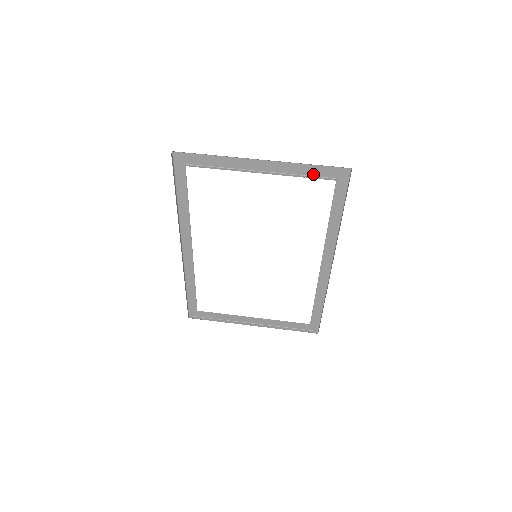
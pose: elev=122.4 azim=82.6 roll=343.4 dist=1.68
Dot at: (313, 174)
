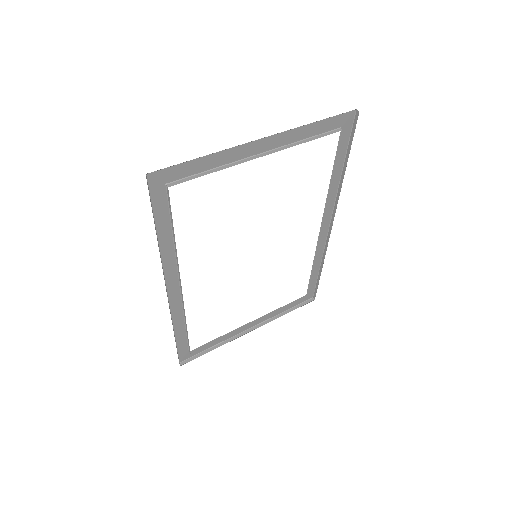
Dot at: (318, 132)
